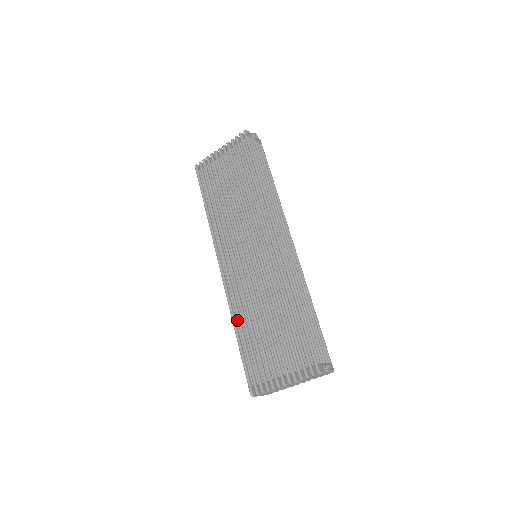
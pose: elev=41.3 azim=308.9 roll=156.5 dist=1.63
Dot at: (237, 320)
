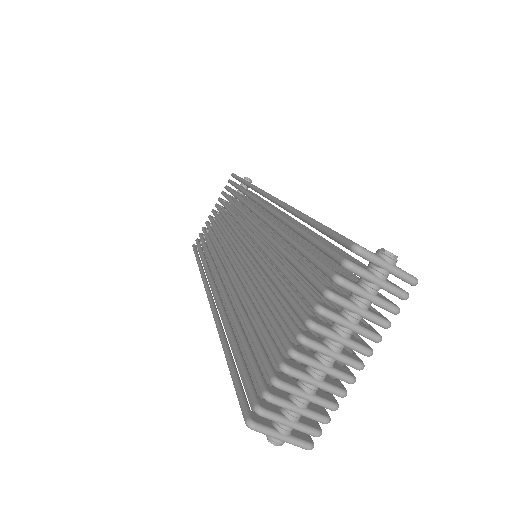
Dot at: occluded
